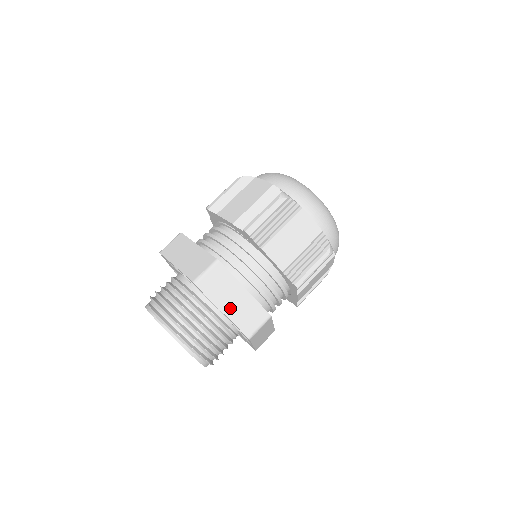
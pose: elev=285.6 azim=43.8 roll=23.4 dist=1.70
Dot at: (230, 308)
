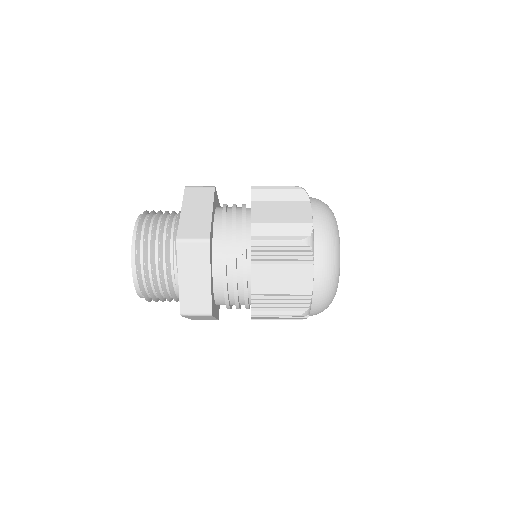
Dot at: (188, 213)
